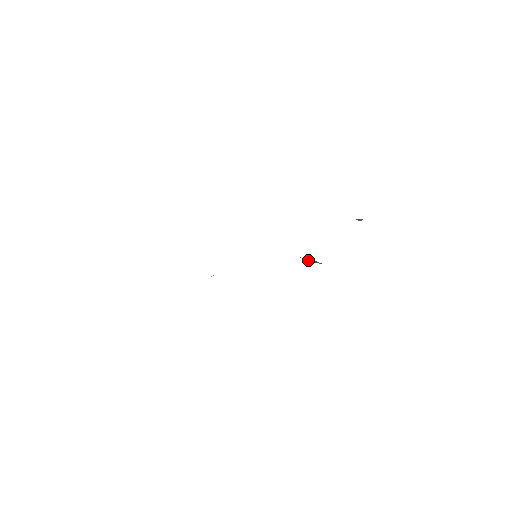
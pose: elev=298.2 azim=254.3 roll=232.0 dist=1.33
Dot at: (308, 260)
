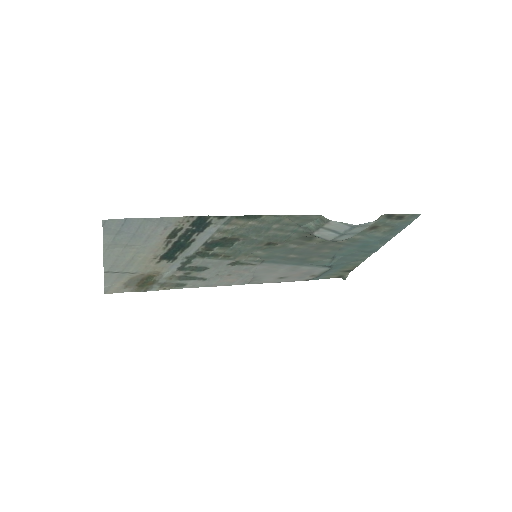
Dot at: (314, 226)
